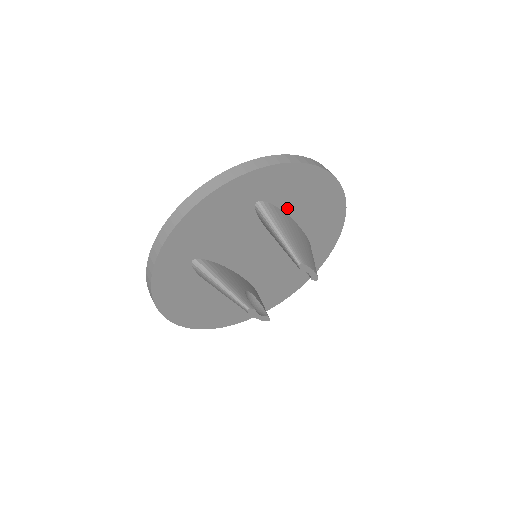
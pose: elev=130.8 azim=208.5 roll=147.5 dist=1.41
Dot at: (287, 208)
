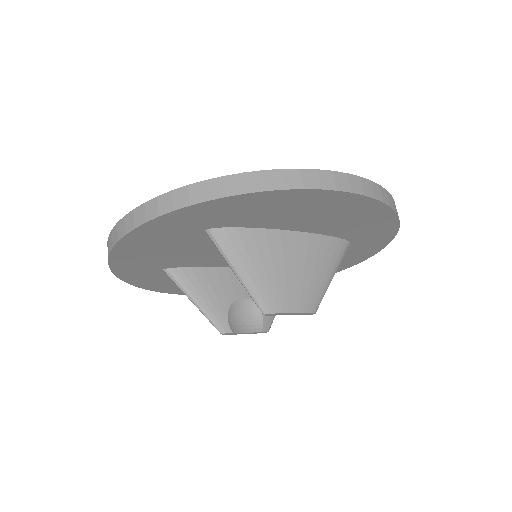
Dot at: (266, 225)
